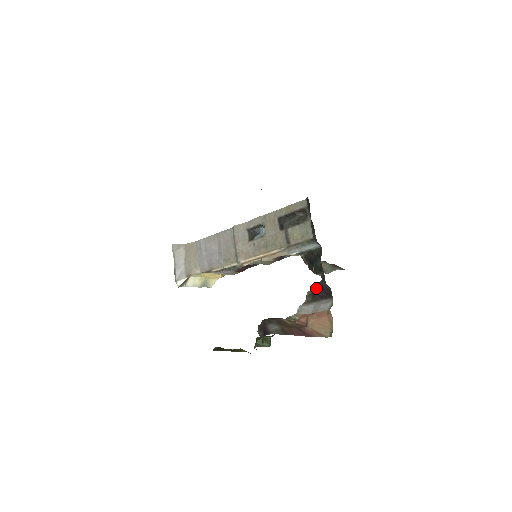
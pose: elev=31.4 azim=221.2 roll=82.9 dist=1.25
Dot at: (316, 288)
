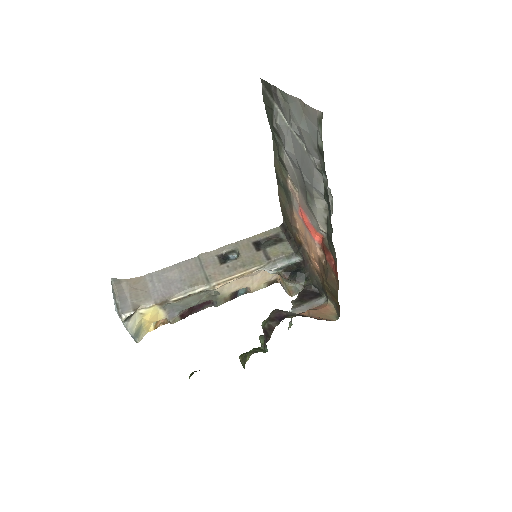
Dot at: (302, 294)
